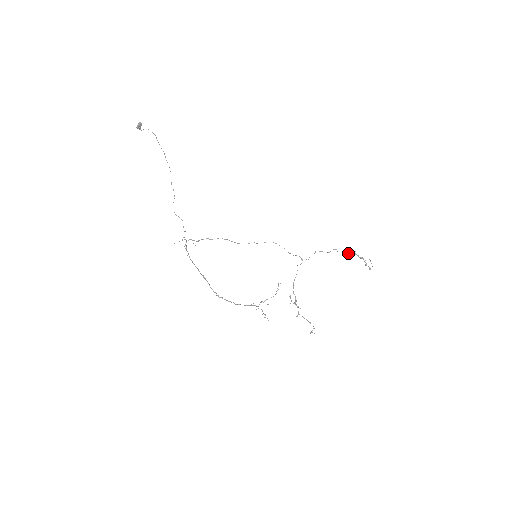
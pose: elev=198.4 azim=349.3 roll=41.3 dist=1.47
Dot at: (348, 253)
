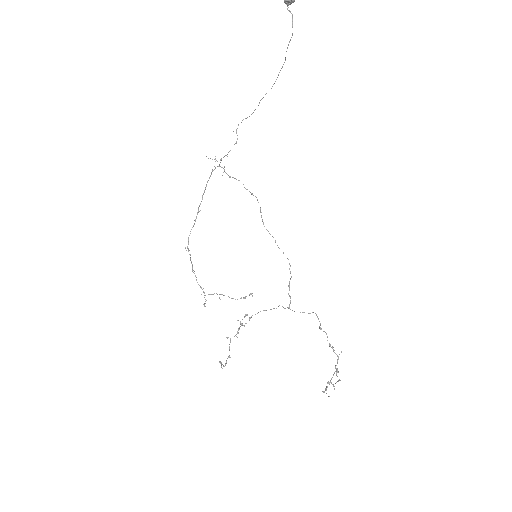
Dot at: (334, 350)
